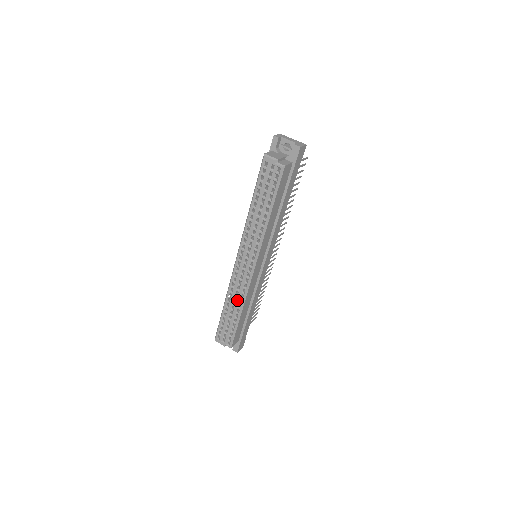
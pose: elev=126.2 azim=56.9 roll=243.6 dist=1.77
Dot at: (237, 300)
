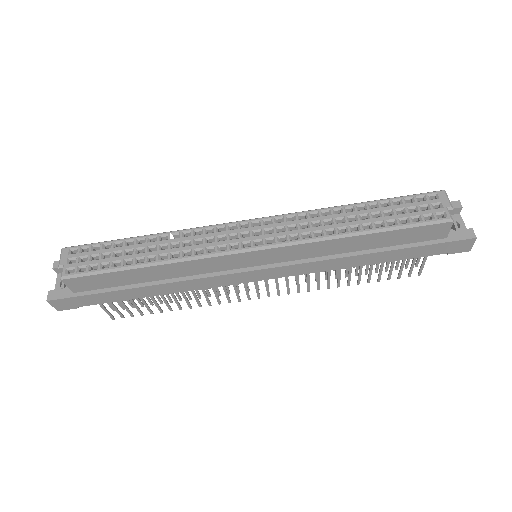
Dot at: (174, 249)
